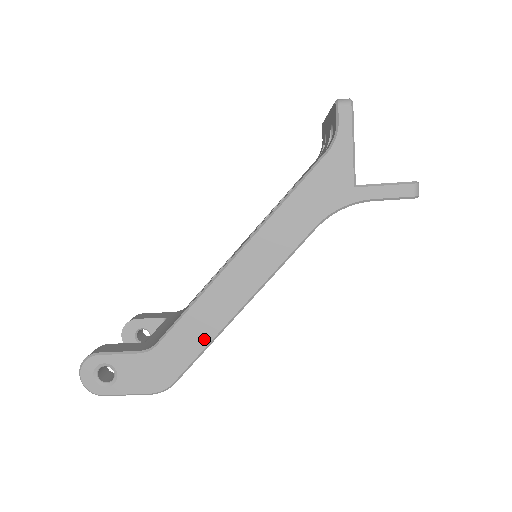
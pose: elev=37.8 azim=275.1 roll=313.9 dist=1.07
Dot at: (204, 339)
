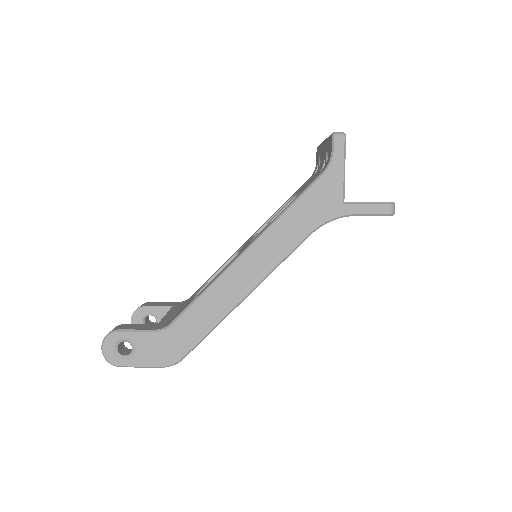
Dot at: (211, 322)
